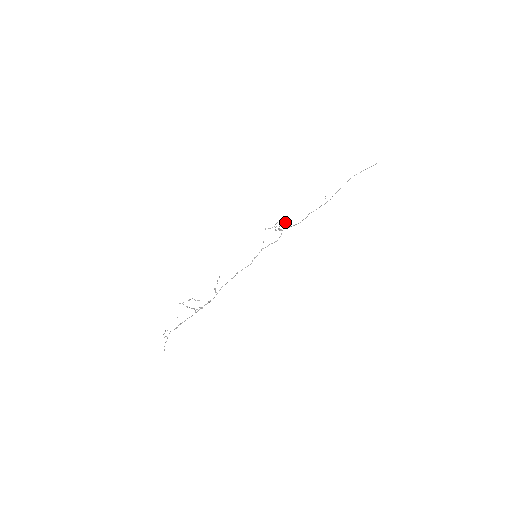
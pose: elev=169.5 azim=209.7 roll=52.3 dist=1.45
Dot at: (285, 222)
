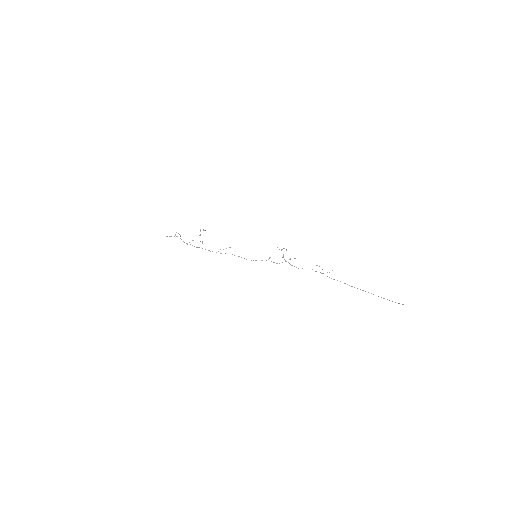
Dot at: occluded
